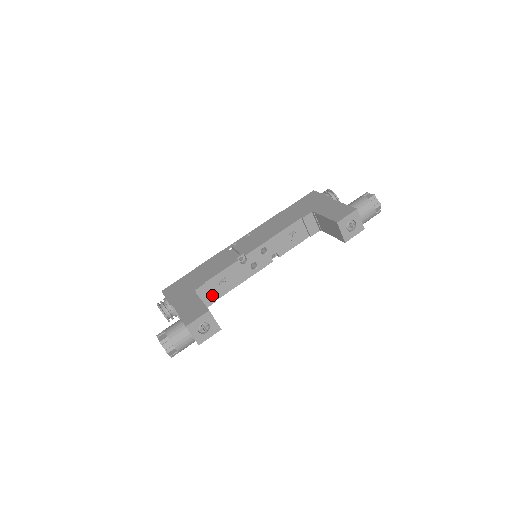
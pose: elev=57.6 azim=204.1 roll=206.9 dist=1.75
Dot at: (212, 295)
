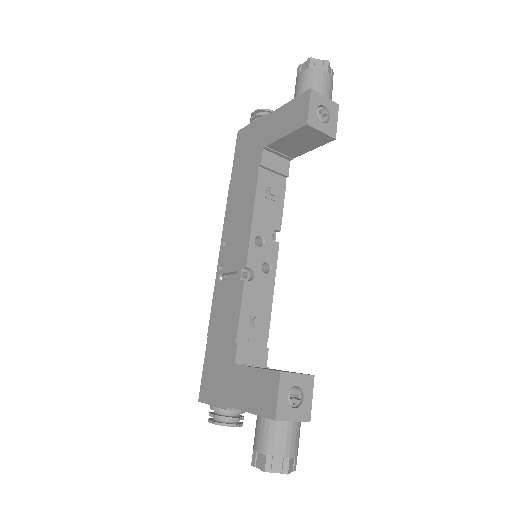
Dot at: (257, 347)
